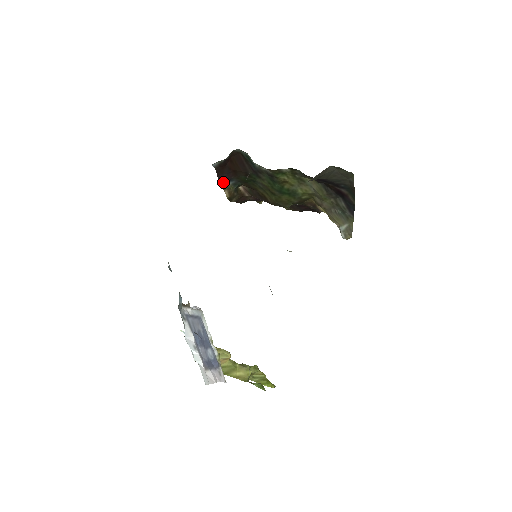
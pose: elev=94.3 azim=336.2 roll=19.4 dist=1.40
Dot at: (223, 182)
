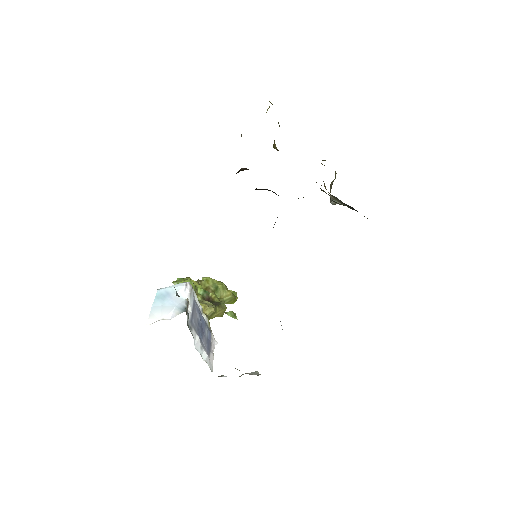
Dot at: occluded
